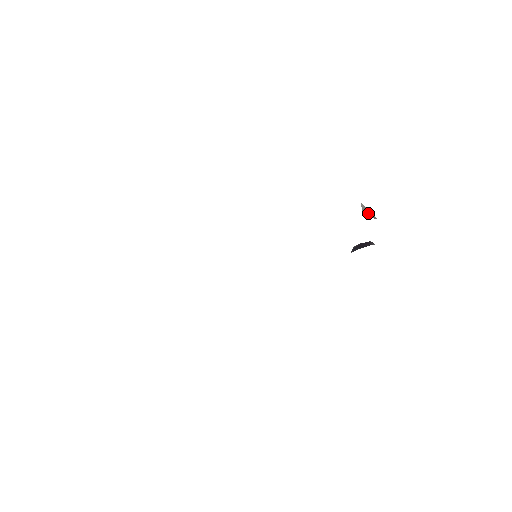
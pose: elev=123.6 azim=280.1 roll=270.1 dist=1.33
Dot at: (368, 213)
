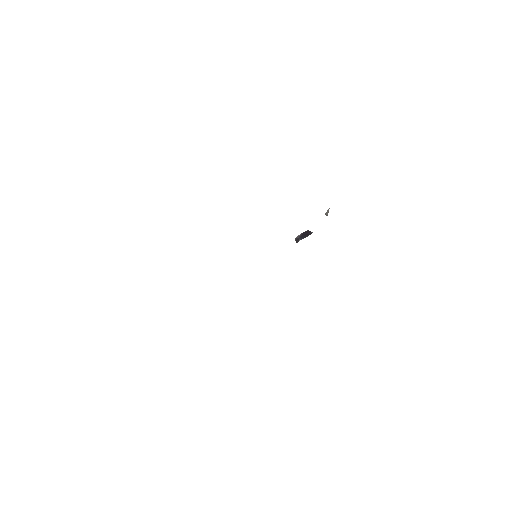
Dot at: (327, 213)
